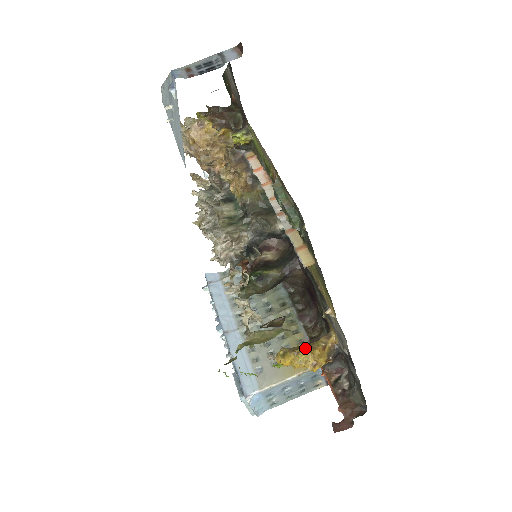
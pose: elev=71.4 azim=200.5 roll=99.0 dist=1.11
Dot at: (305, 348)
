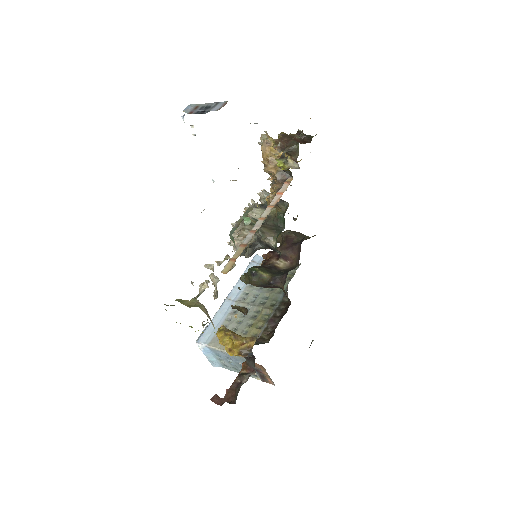
Dot at: (231, 335)
